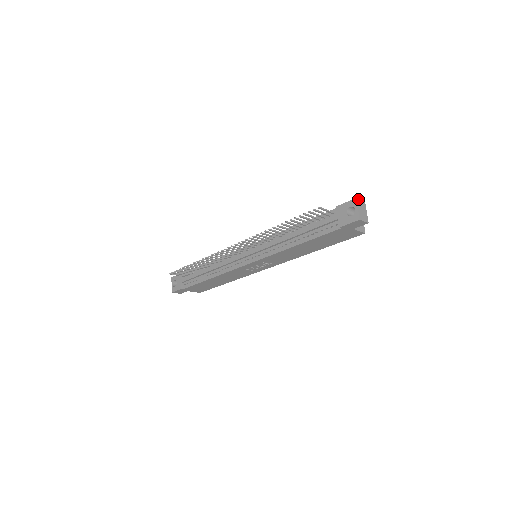
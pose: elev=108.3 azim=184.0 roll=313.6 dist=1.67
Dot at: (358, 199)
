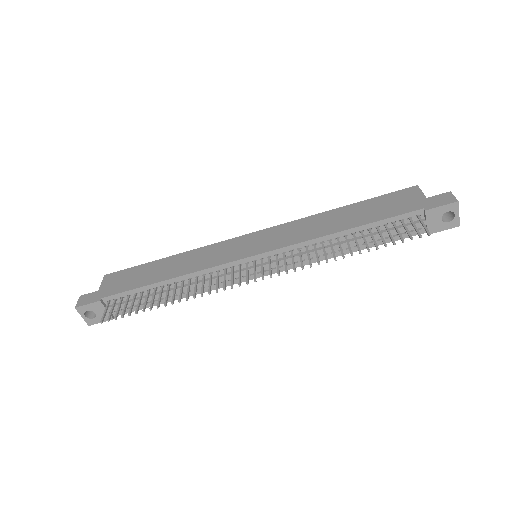
Dot at: (457, 200)
